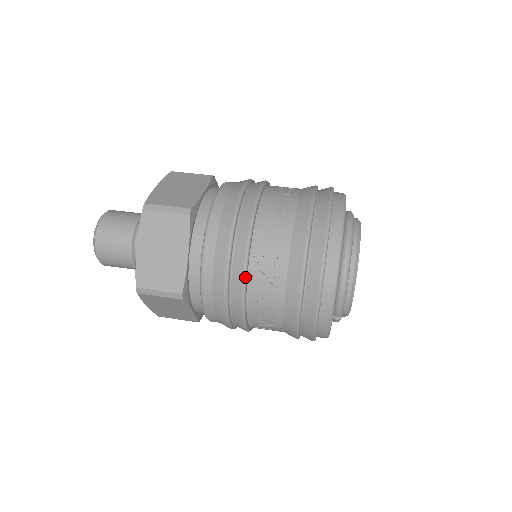
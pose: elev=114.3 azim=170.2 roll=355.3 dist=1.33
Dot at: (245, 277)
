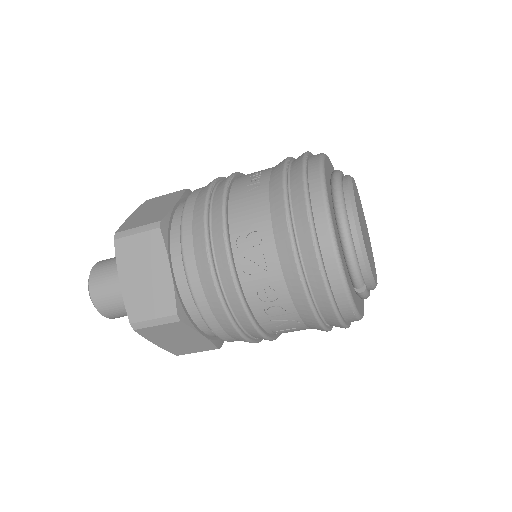
Dot at: (233, 271)
